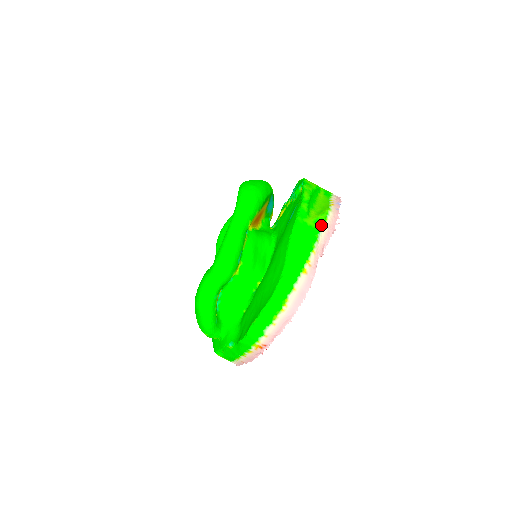
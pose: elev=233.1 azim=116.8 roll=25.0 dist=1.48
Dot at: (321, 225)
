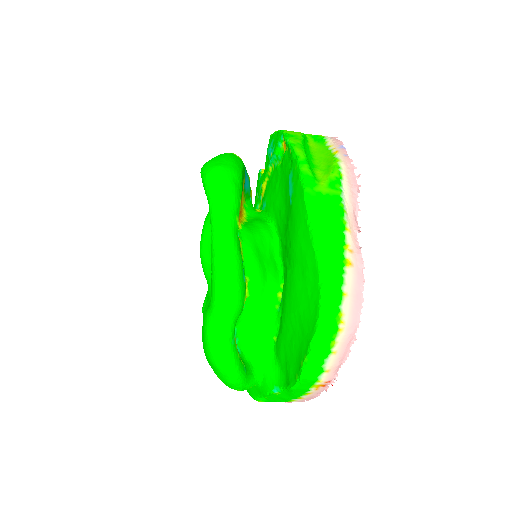
Dot at: (339, 187)
